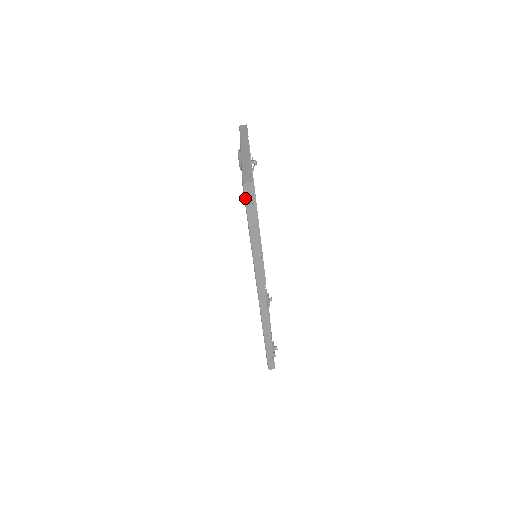
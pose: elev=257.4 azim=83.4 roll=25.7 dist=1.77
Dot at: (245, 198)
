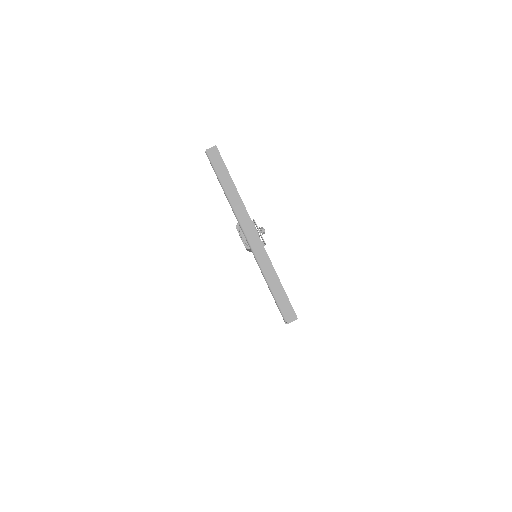
Dot at: occluded
